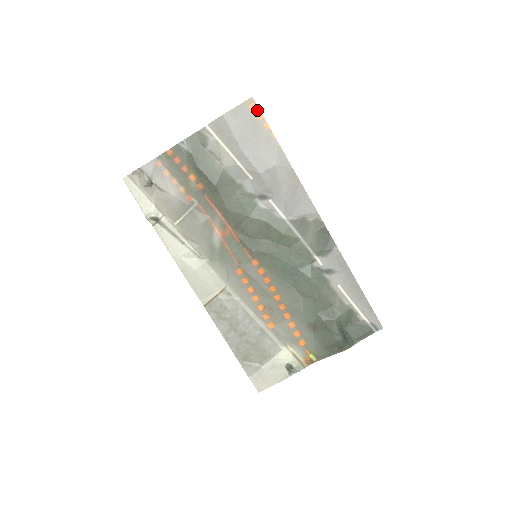
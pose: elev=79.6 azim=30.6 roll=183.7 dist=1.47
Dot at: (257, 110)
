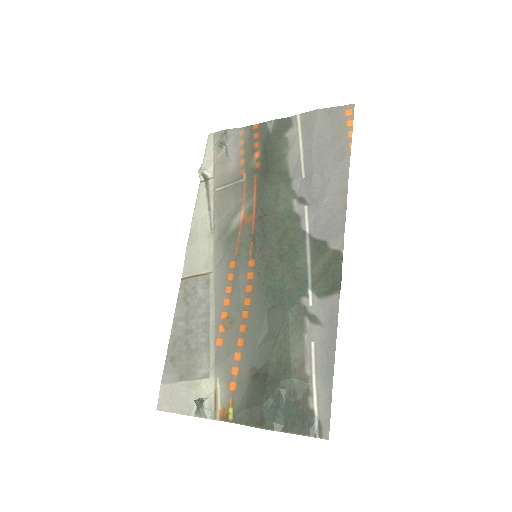
Dot at: (351, 117)
